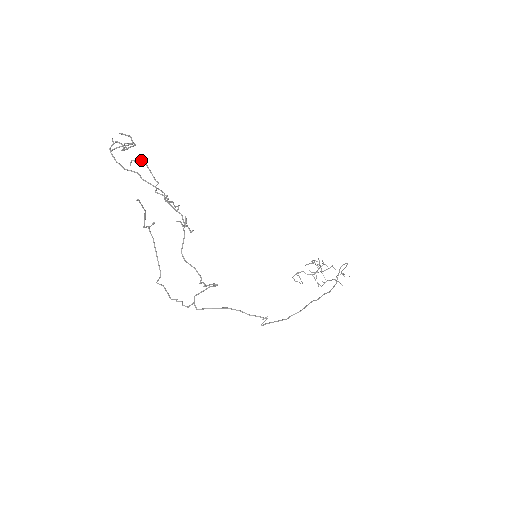
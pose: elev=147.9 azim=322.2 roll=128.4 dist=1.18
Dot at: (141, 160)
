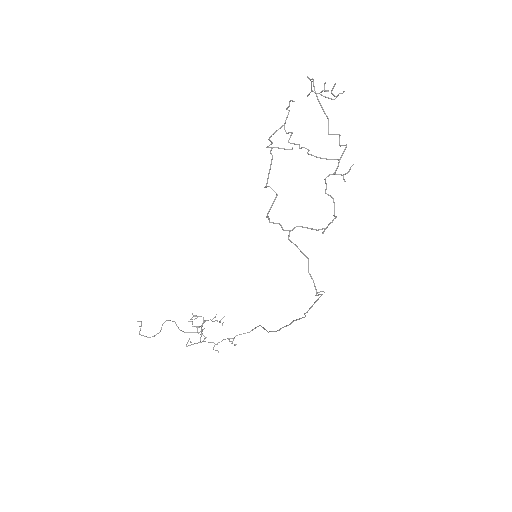
Dot at: (287, 108)
